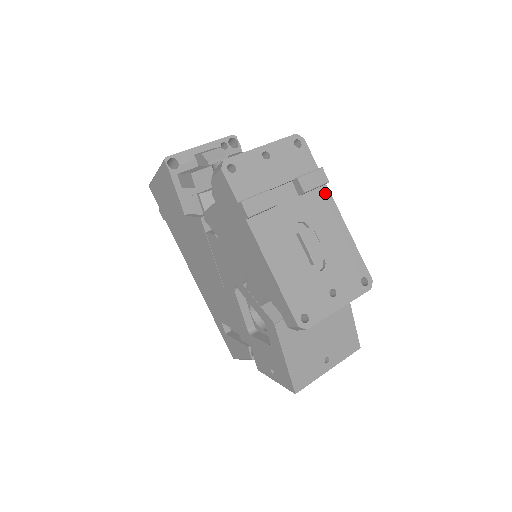
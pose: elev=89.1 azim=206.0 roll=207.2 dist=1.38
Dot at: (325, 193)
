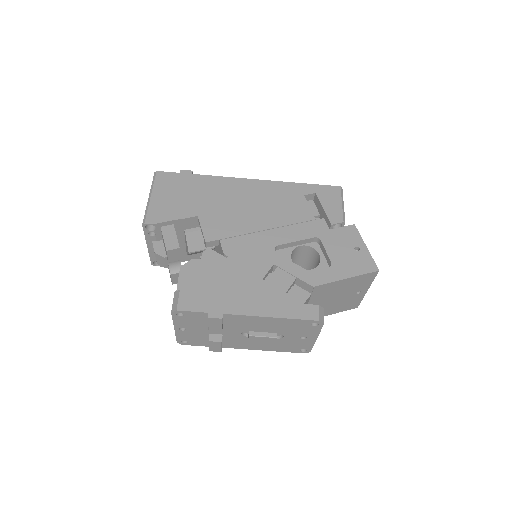
Dot at: (230, 317)
